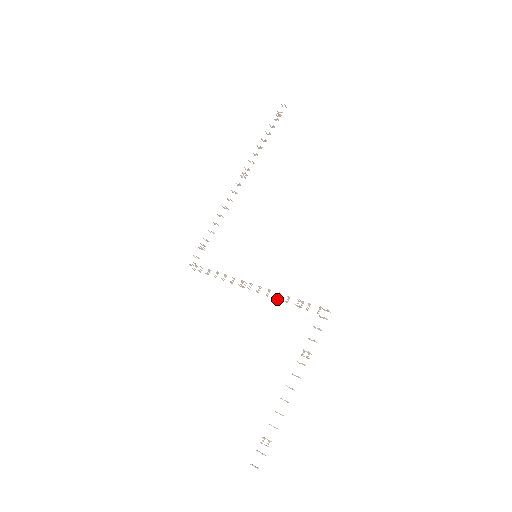
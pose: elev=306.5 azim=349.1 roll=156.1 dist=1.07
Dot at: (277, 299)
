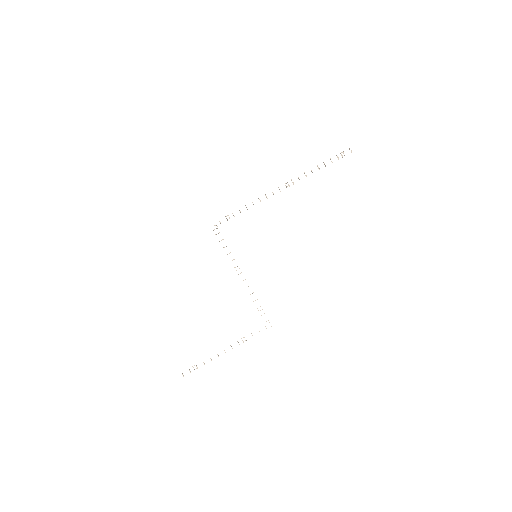
Dot at: occluded
